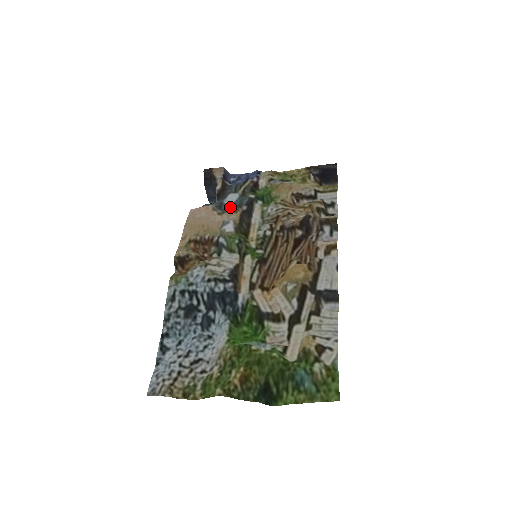
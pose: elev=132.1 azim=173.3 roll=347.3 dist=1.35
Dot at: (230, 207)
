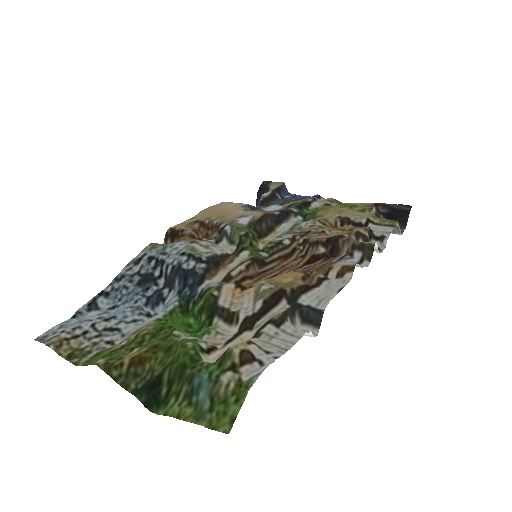
Dot at: occluded
